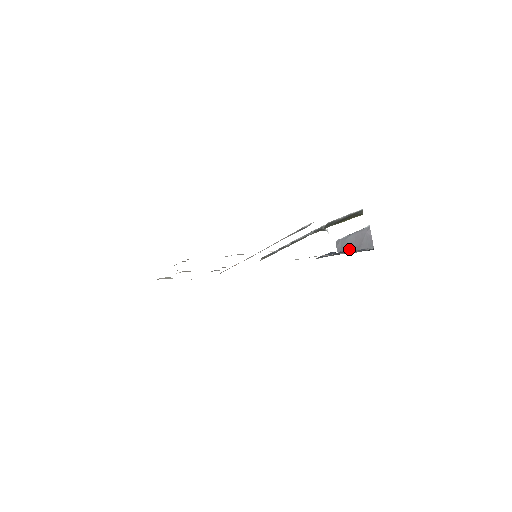
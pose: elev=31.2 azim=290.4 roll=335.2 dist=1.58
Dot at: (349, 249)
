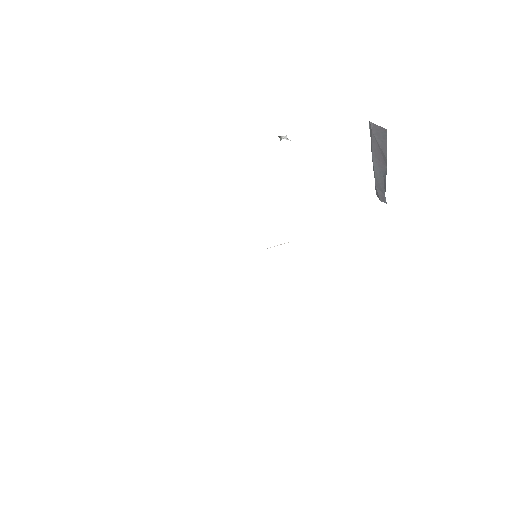
Dot at: (384, 179)
